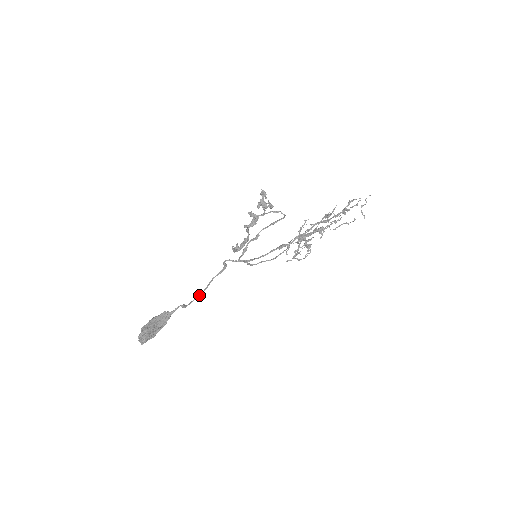
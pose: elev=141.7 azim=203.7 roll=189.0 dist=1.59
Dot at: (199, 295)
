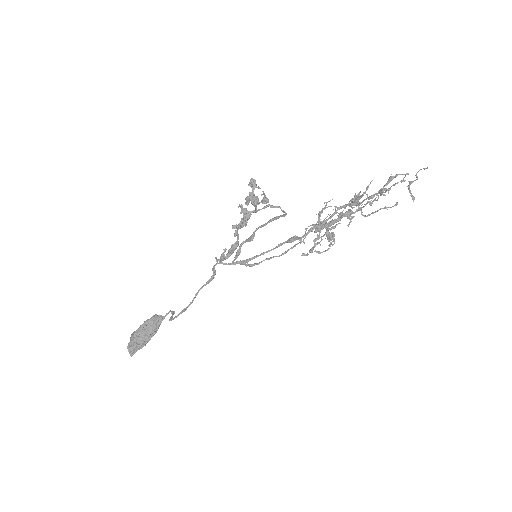
Dot at: (185, 309)
